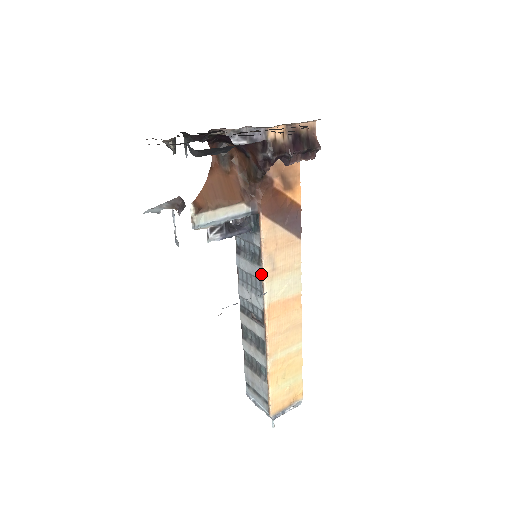
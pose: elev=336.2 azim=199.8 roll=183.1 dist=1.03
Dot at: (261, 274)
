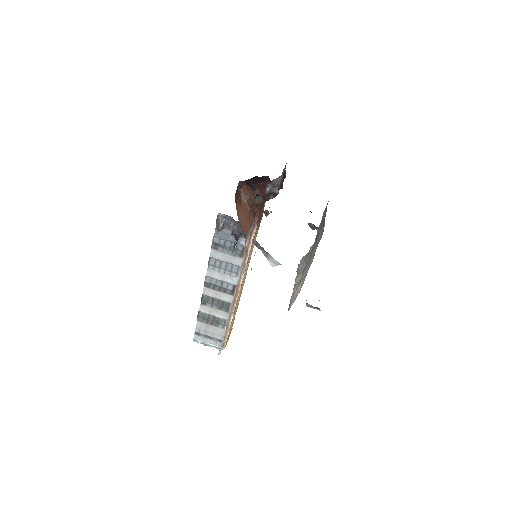
Dot at: (242, 263)
